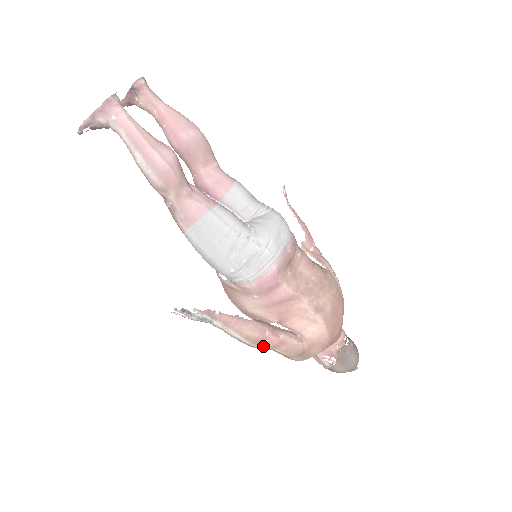
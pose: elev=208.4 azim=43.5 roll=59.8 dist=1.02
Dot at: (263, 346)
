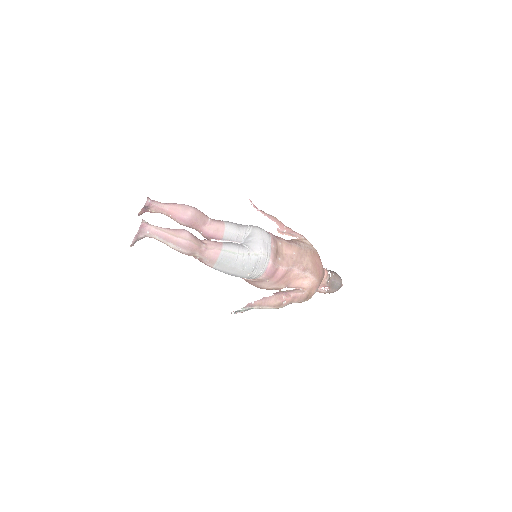
Dot at: (285, 305)
